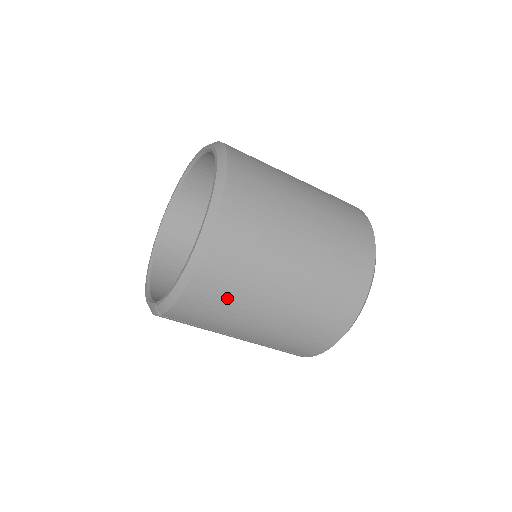
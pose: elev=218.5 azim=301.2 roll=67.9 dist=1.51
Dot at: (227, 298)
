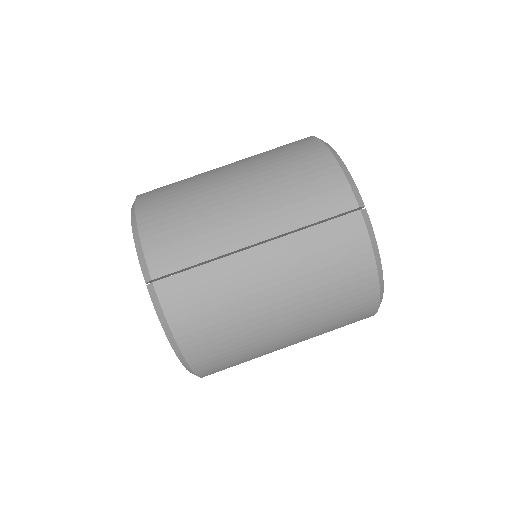
Dot at: (180, 201)
